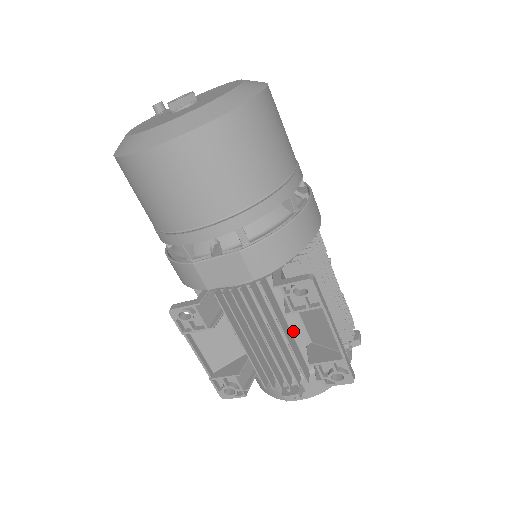
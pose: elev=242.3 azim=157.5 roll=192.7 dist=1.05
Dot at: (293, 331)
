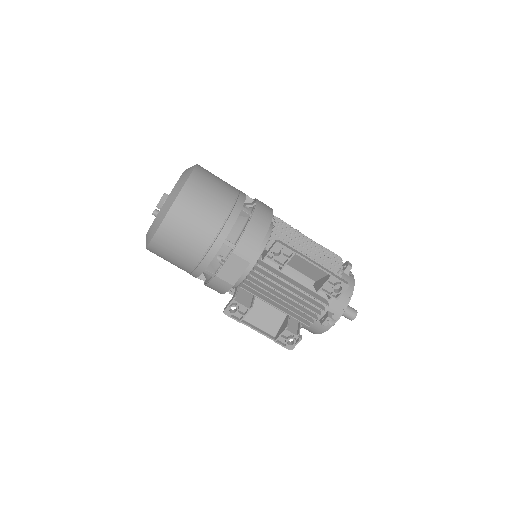
Dot at: (298, 281)
